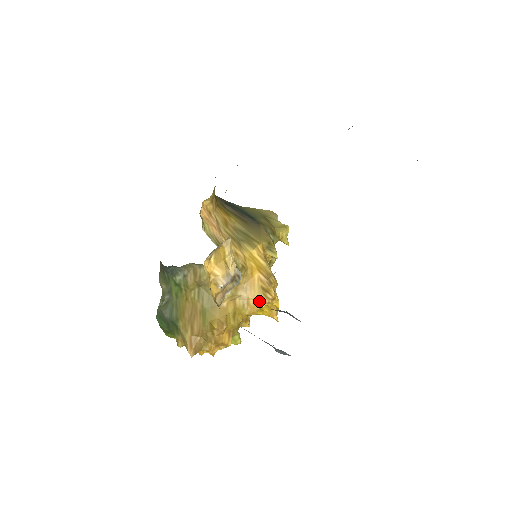
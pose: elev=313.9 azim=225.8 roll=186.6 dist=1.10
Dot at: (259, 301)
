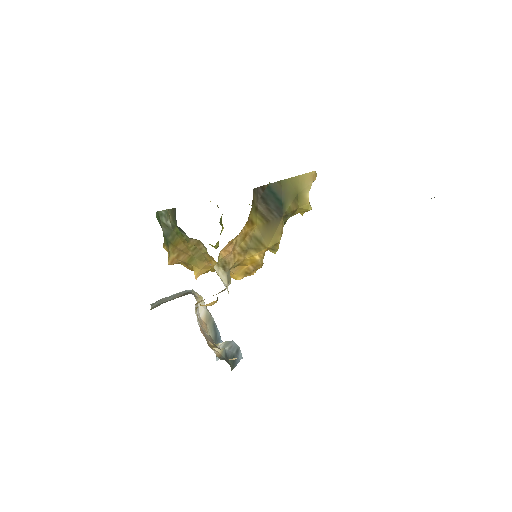
Dot at: (238, 277)
